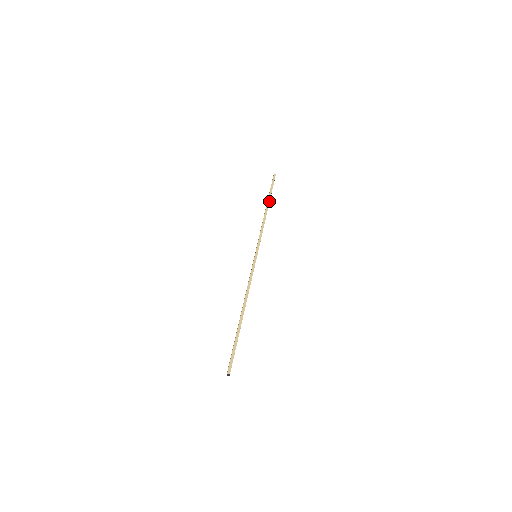
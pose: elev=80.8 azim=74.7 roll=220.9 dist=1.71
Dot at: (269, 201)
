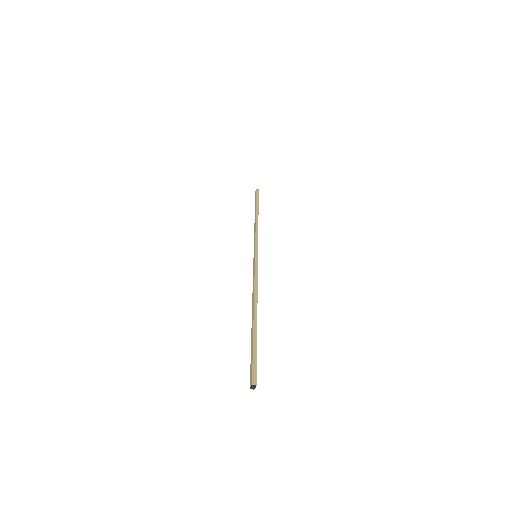
Dot at: (258, 209)
